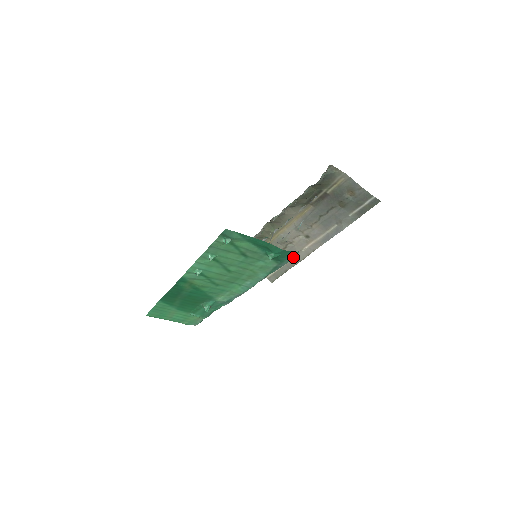
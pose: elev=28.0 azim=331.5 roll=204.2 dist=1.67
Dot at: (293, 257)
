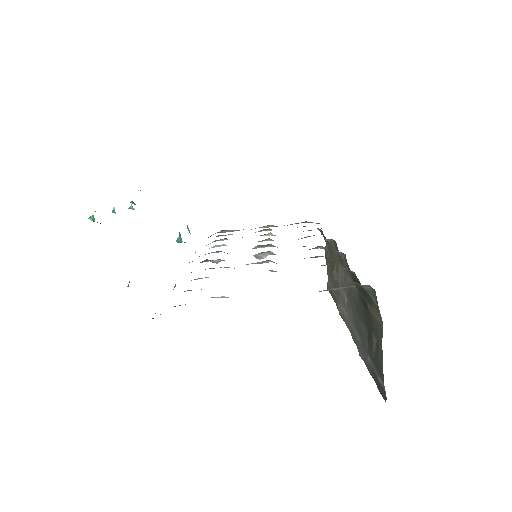
Dot at: (155, 313)
